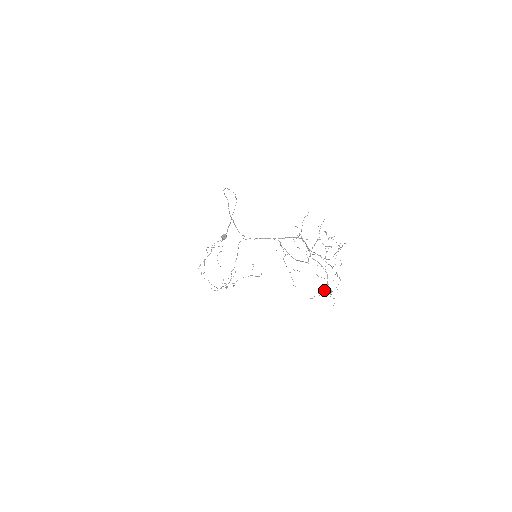
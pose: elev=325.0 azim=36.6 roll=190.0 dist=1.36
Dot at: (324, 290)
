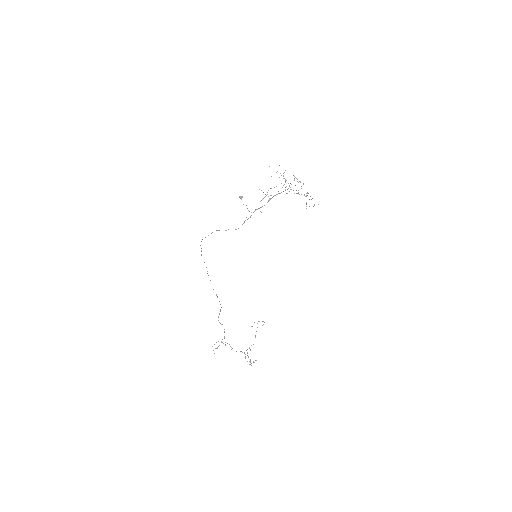
Dot at: occluded
